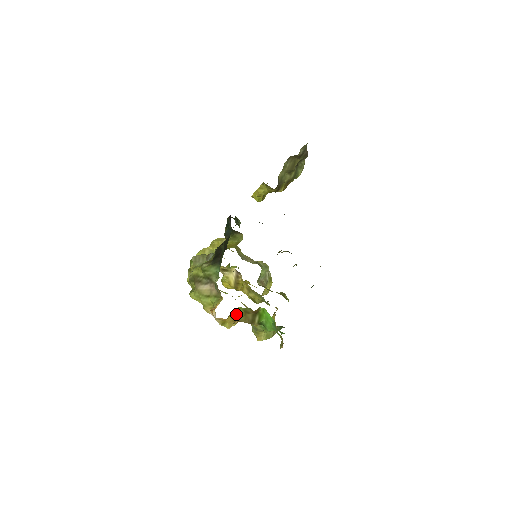
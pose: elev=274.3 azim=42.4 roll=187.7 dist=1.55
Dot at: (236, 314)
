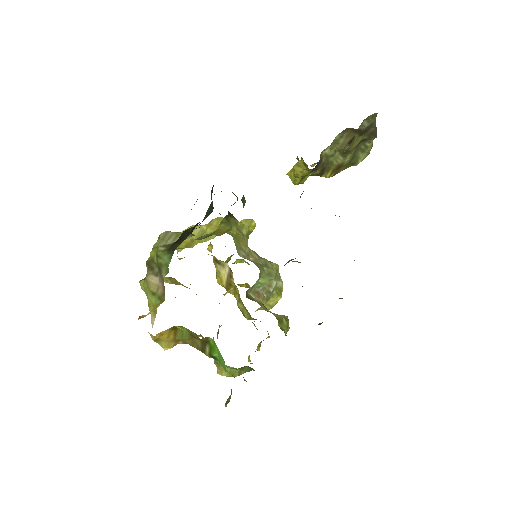
Dot at: (176, 333)
